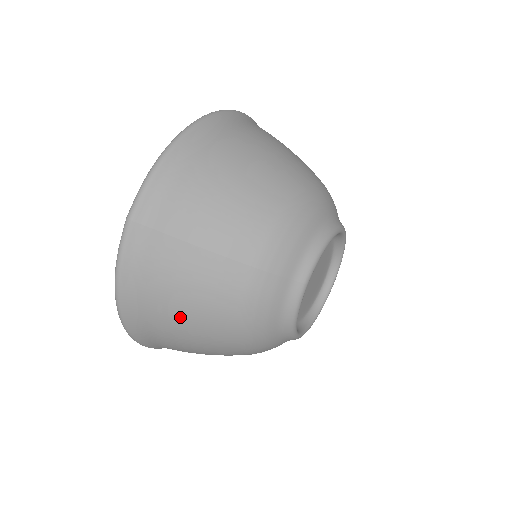
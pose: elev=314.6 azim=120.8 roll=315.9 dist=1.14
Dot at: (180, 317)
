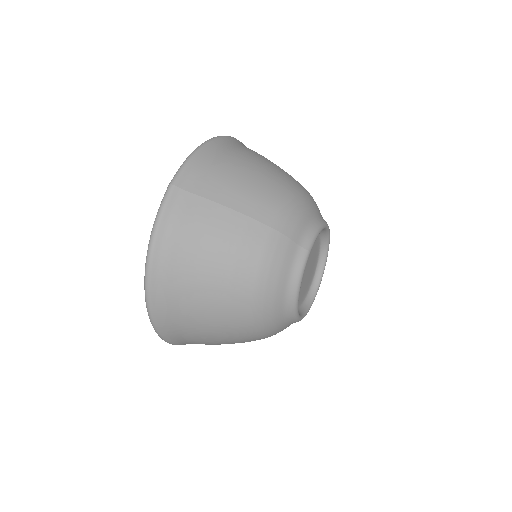
Dot at: (204, 272)
